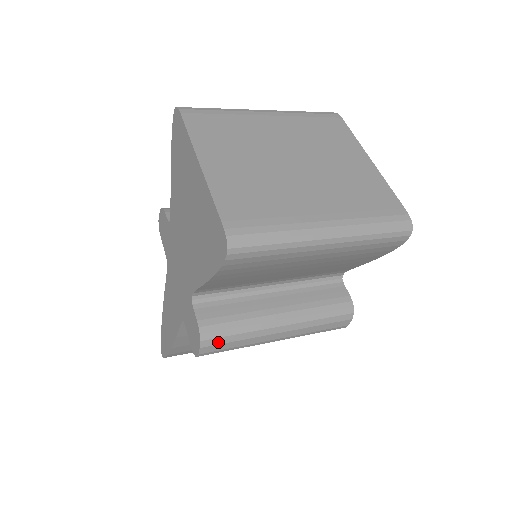
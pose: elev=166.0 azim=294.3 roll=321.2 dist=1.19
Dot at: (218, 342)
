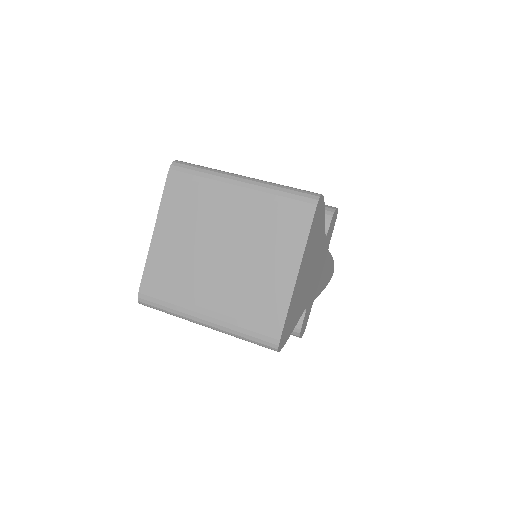
Dot at: occluded
